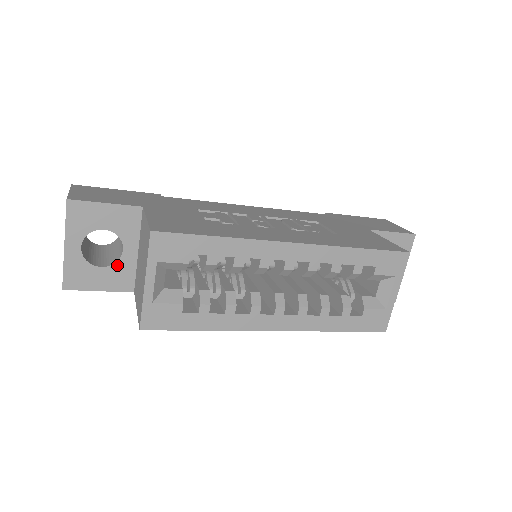
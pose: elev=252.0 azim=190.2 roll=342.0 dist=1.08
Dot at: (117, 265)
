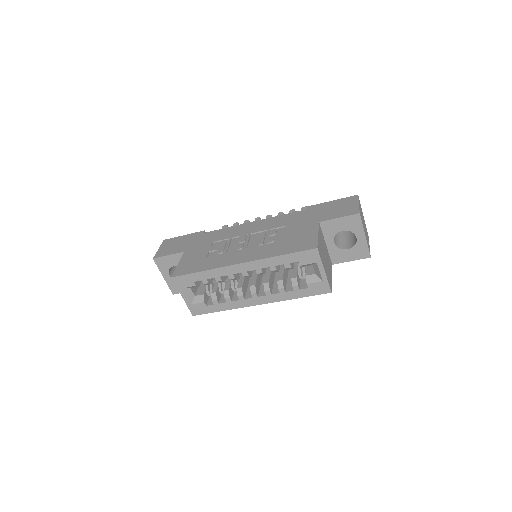
Dot at: occluded
